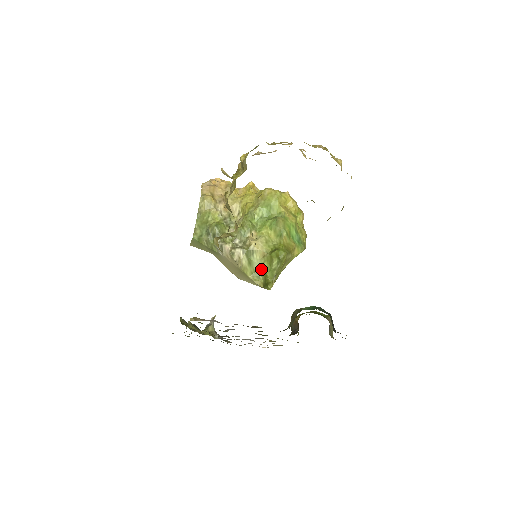
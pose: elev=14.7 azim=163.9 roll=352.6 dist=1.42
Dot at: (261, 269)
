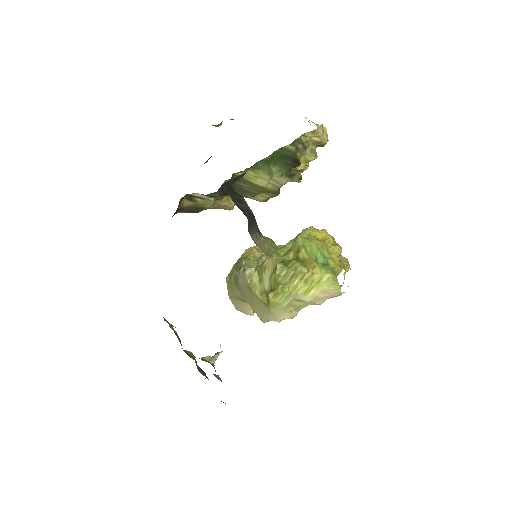
Dot at: (270, 284)
